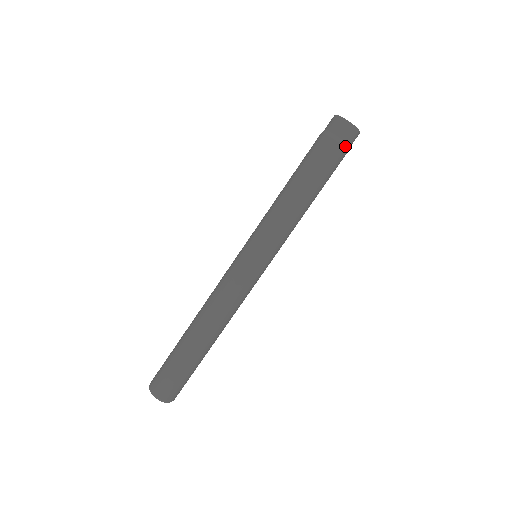
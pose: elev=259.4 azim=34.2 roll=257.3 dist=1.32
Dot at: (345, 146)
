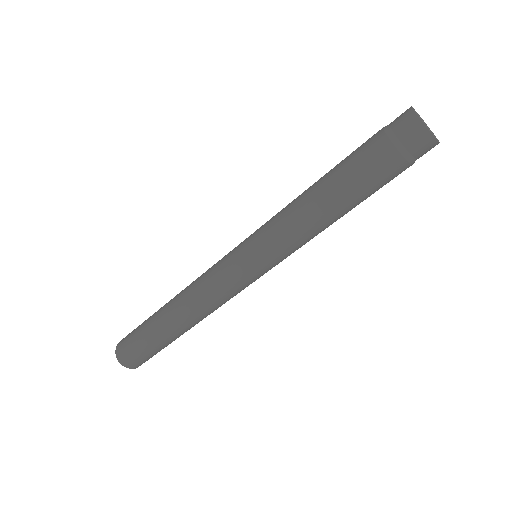
Dot at: (403, 153)
